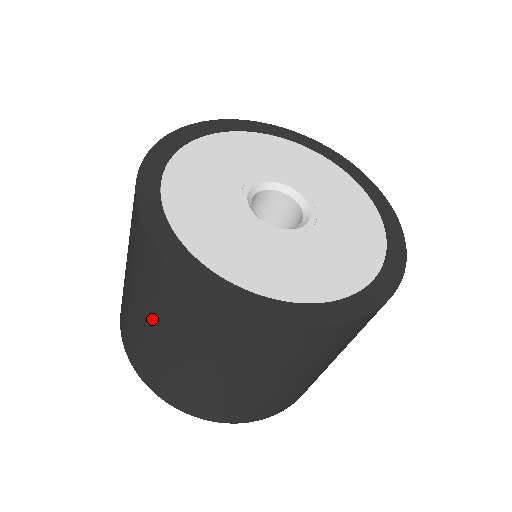
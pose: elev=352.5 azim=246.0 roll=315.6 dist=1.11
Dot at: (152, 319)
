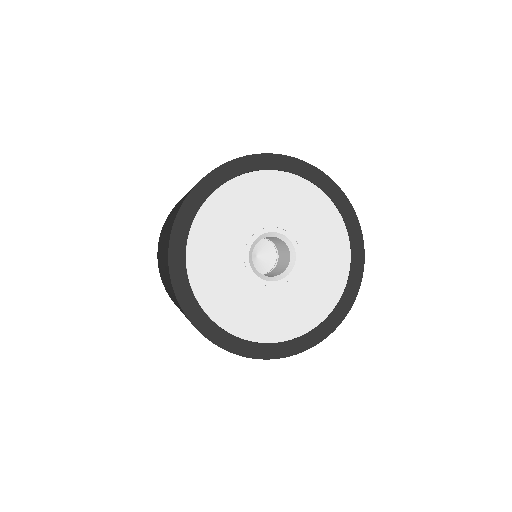
Dot at: occluded
